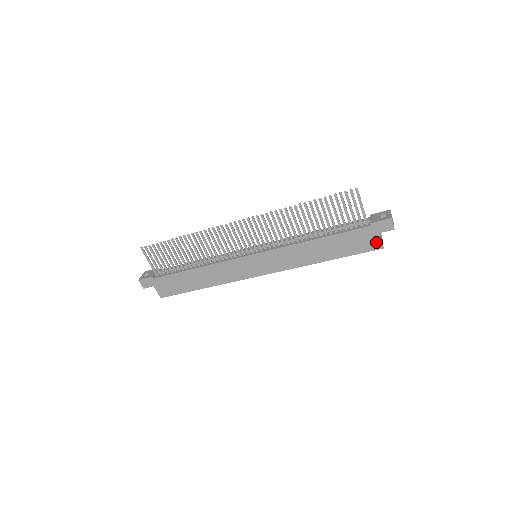
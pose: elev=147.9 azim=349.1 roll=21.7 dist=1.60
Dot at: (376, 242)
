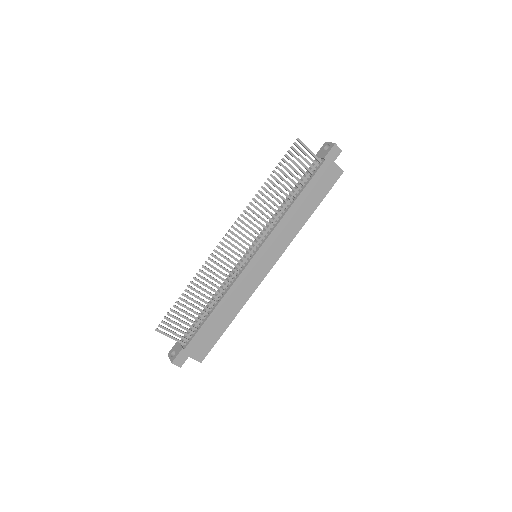
Dot at: (336, 171)
